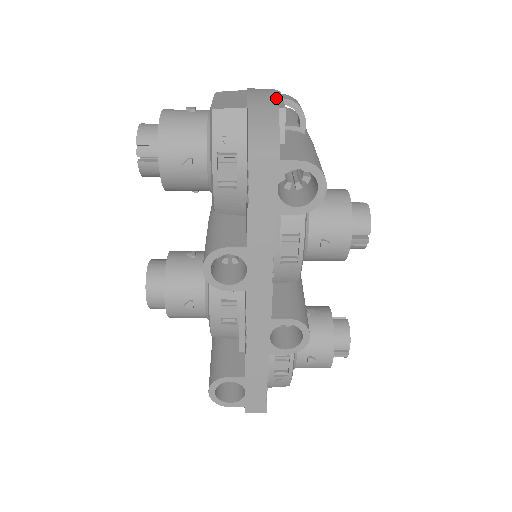
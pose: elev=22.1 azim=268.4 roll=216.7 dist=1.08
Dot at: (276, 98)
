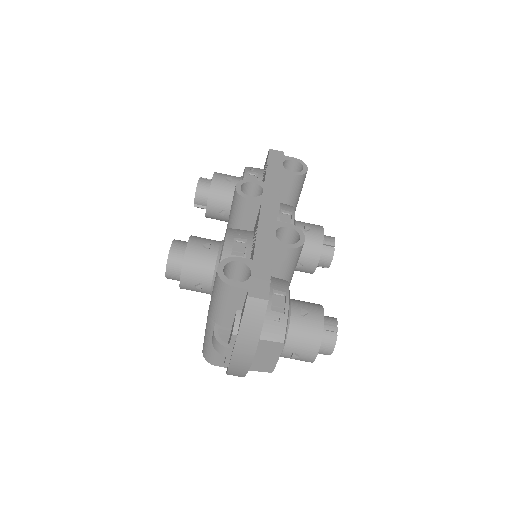
Dot at: occluded
